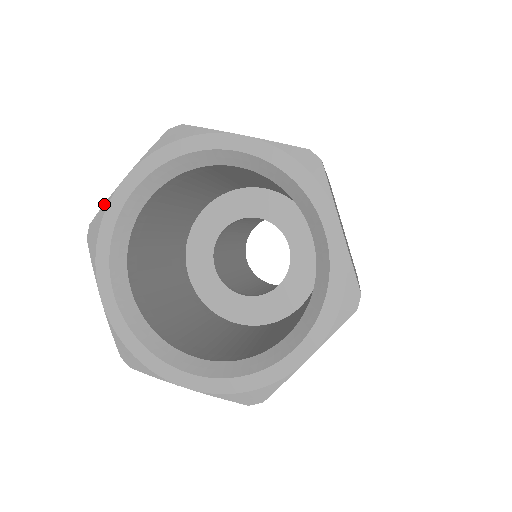
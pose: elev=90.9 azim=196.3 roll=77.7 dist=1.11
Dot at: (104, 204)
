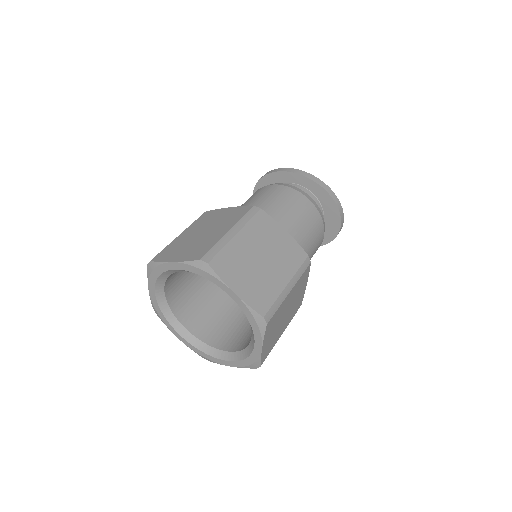
Dot at: (159, 262)
